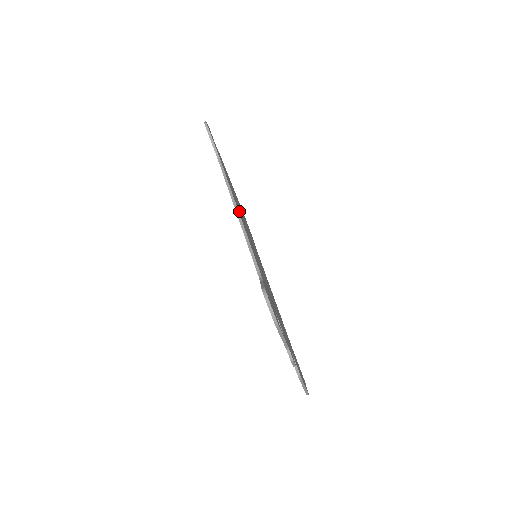
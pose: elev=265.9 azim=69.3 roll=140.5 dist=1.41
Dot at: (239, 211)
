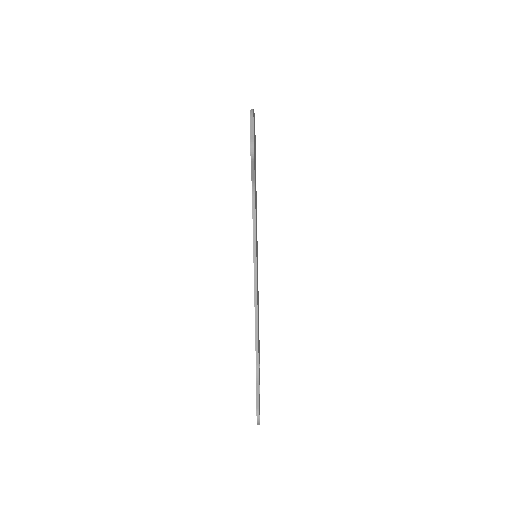
Dot at: occluded
